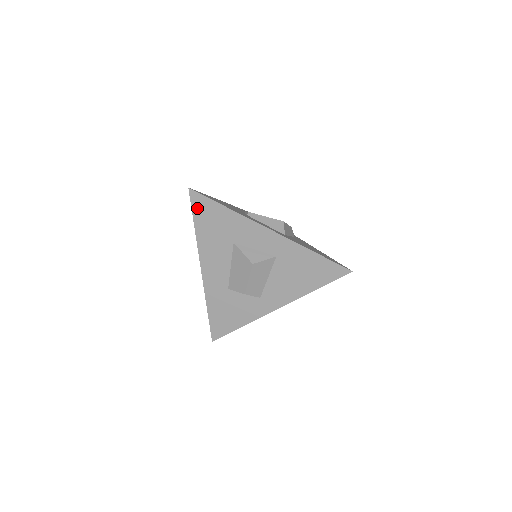
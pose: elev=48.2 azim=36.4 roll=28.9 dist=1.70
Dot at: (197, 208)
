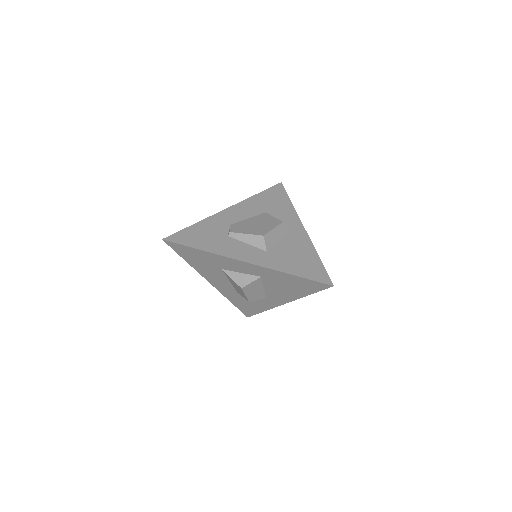
Dot at: (178, 250)
